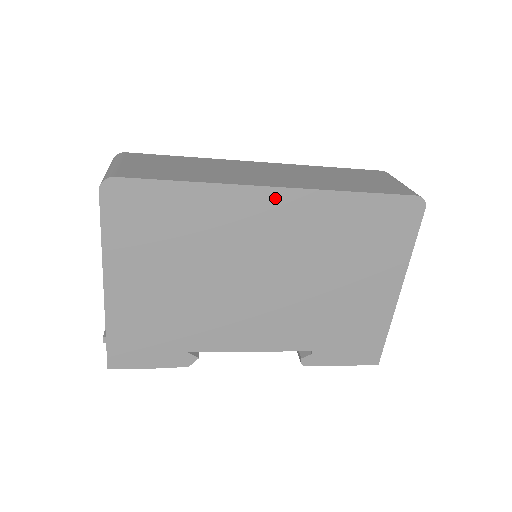
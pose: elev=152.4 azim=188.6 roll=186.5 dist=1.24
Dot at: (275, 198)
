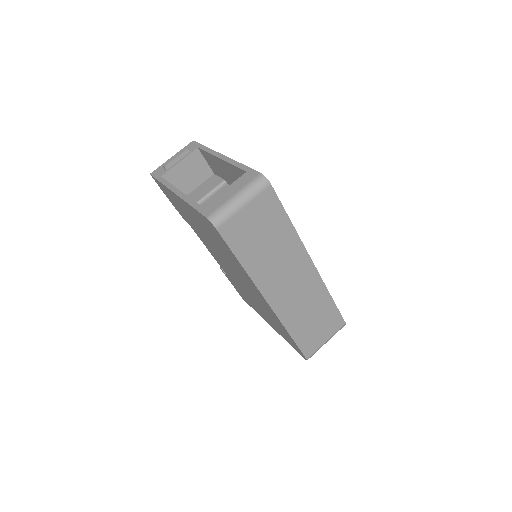
Dot at: (264, 300)
